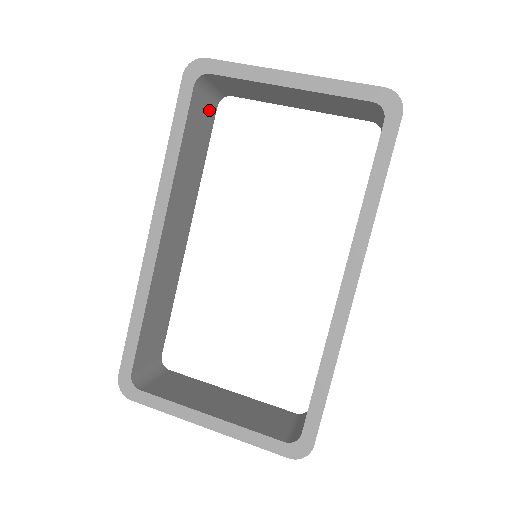
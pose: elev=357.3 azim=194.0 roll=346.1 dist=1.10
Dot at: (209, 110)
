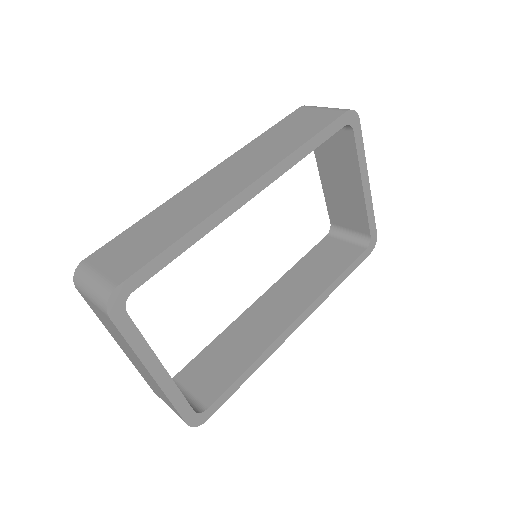
Dot at: occluded
